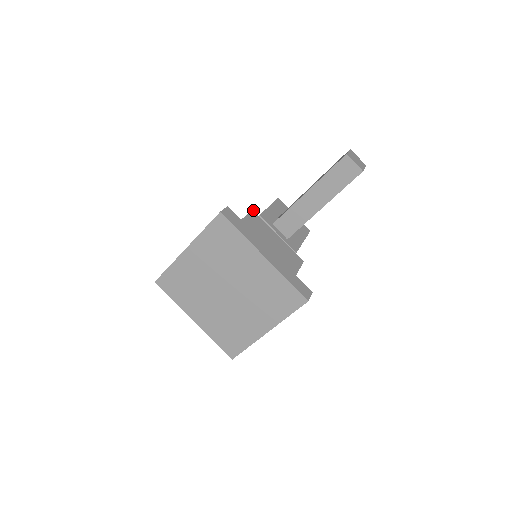
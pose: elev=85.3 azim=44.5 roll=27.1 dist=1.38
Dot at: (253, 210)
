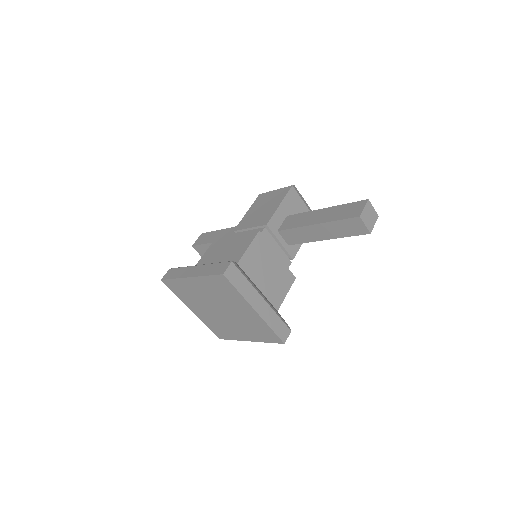
Dot at: occluded
